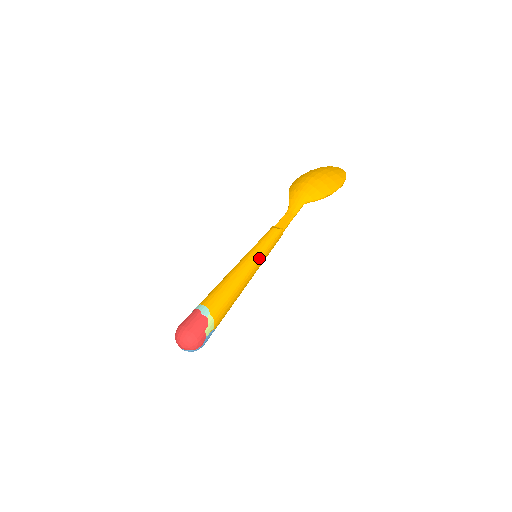
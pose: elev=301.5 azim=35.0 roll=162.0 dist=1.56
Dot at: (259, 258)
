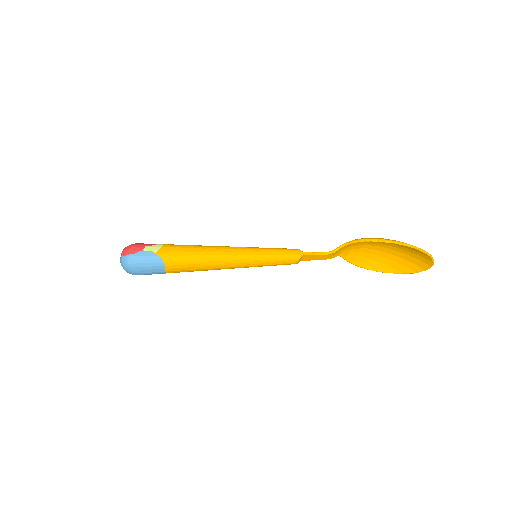
Dot at: (253, 248)
